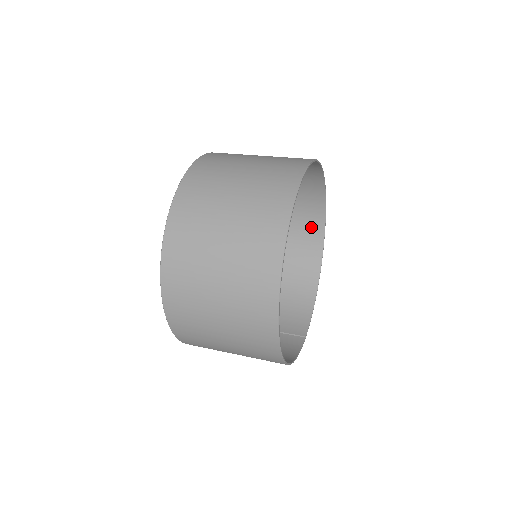
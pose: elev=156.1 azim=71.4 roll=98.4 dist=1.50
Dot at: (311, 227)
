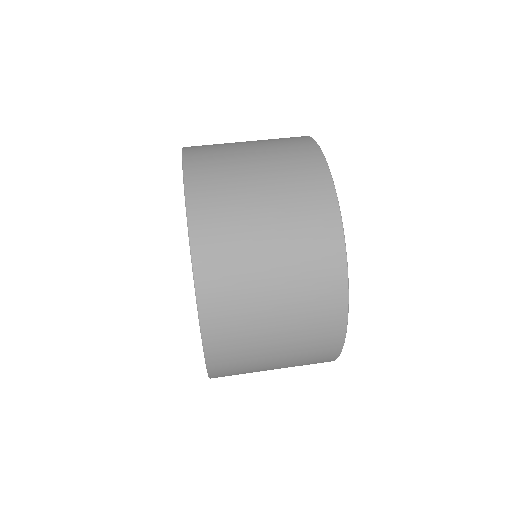
Dot at: occluded
